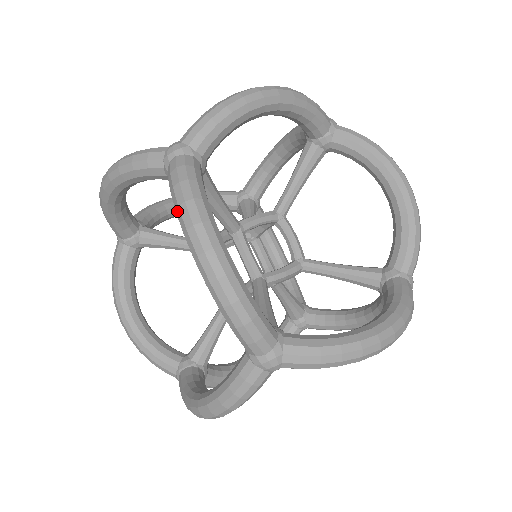
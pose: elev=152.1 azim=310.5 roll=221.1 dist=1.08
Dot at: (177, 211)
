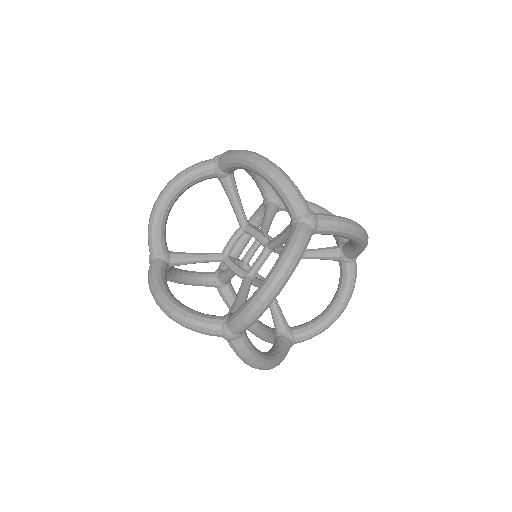
Dot at: (239, 156)
